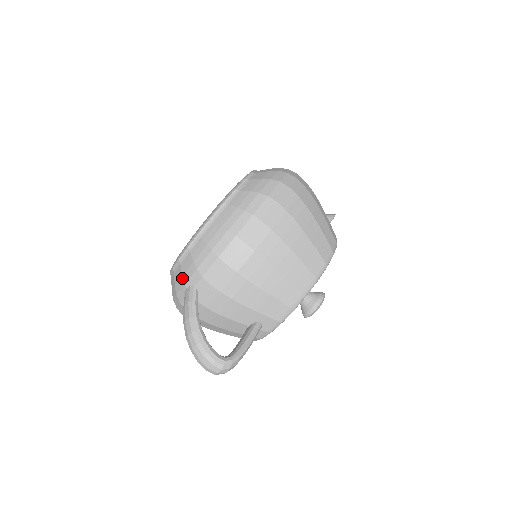
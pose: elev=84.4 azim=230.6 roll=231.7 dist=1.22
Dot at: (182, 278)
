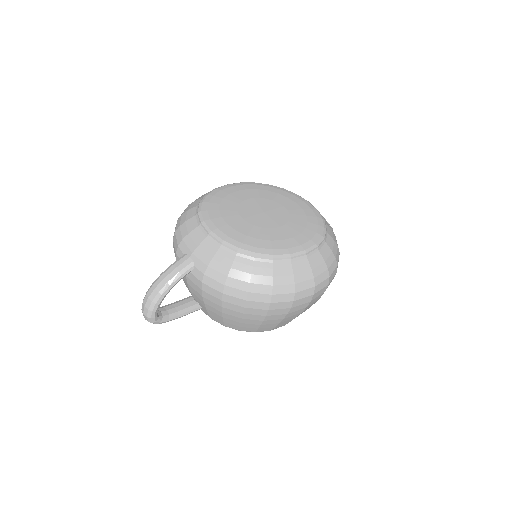
Dot at: (196, 247)
